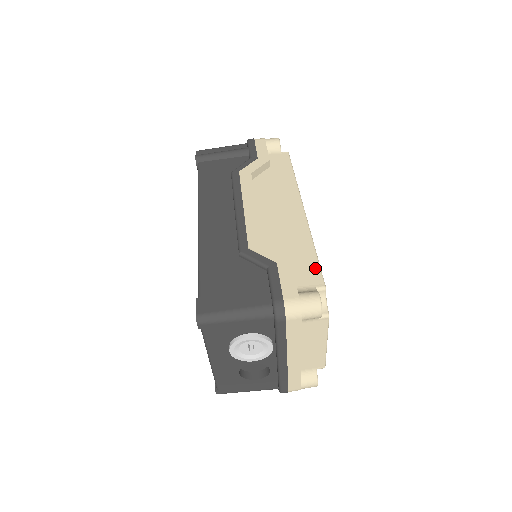
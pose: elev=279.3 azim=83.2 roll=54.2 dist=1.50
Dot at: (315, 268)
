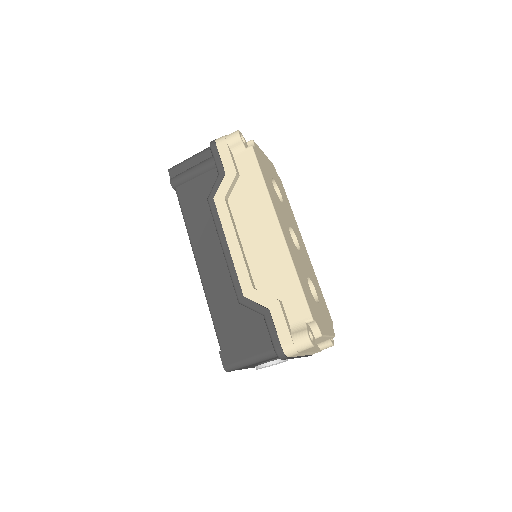
Dot at: (301, 301)
